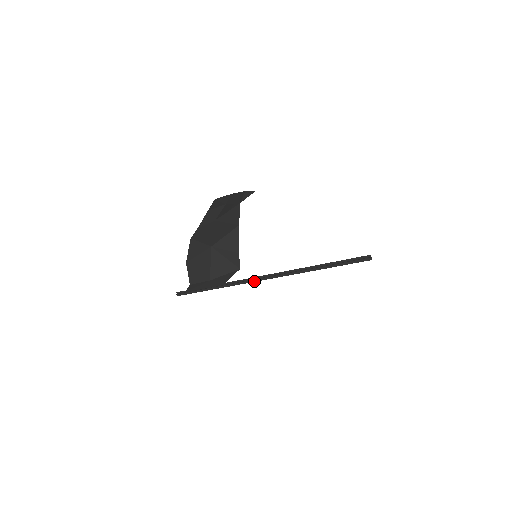
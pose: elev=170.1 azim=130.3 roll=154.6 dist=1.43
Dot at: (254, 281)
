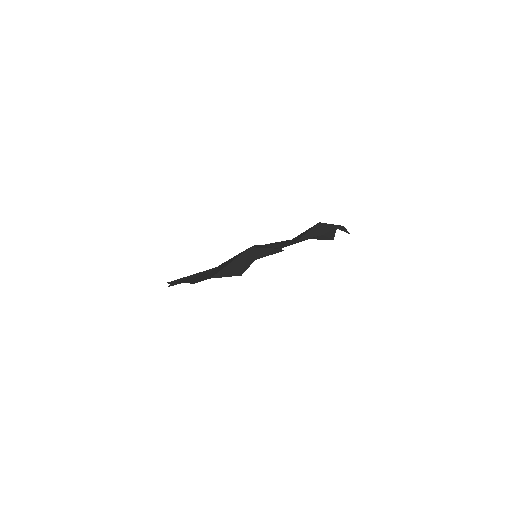
Dot at: occluded
